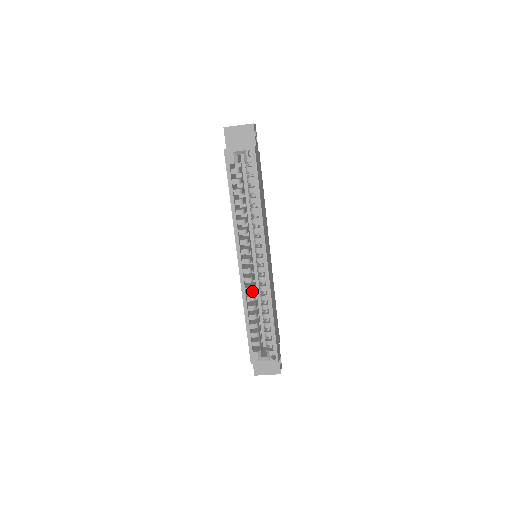
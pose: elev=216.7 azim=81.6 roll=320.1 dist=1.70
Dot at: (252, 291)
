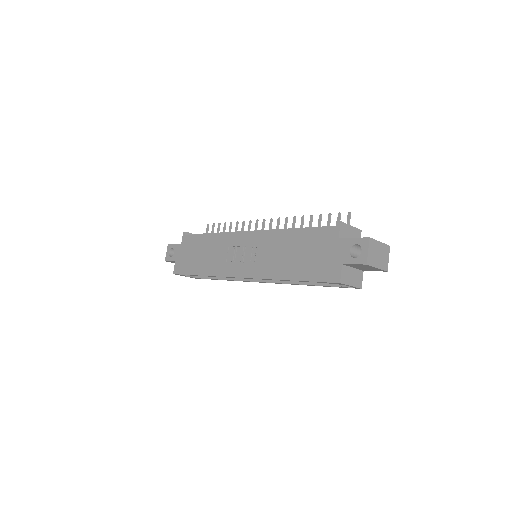
Dot at: occluded
